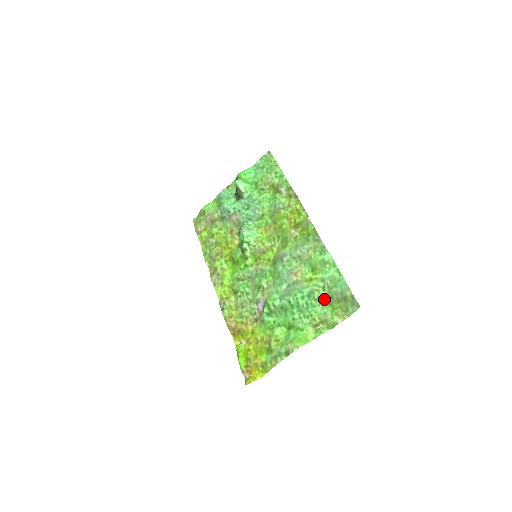
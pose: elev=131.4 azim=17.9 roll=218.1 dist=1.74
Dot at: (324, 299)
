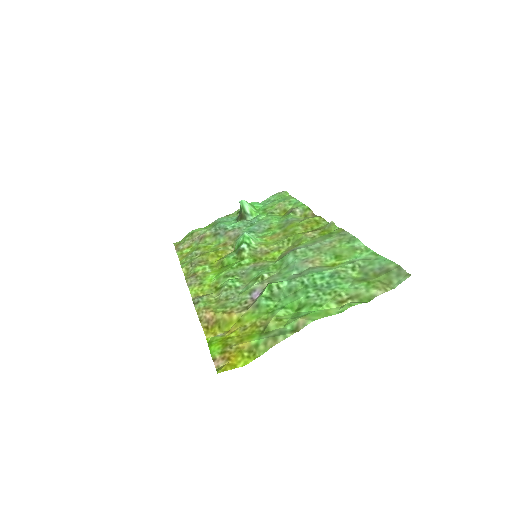
Dot at: (354, 277)
